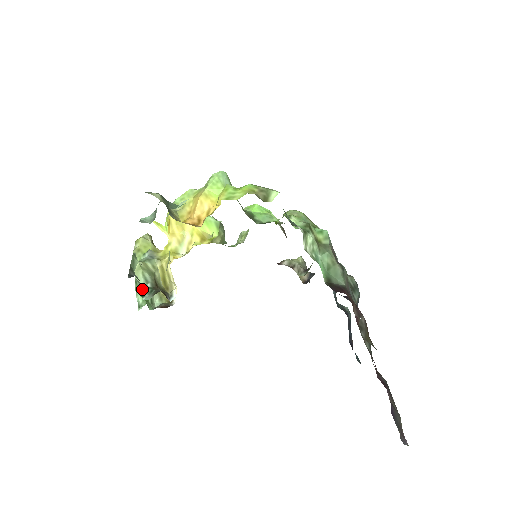
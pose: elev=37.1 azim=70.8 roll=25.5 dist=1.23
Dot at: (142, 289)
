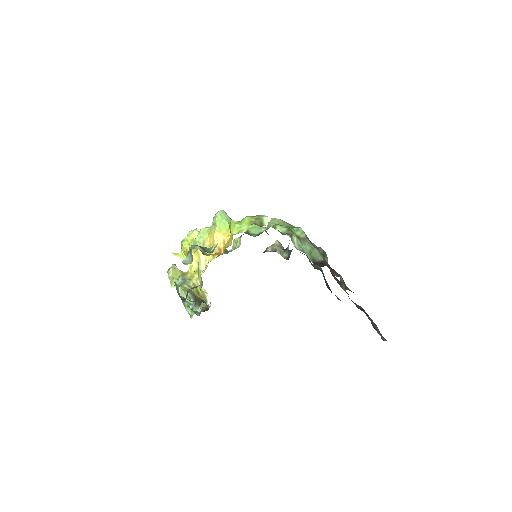
Dot at: (189, 304)
